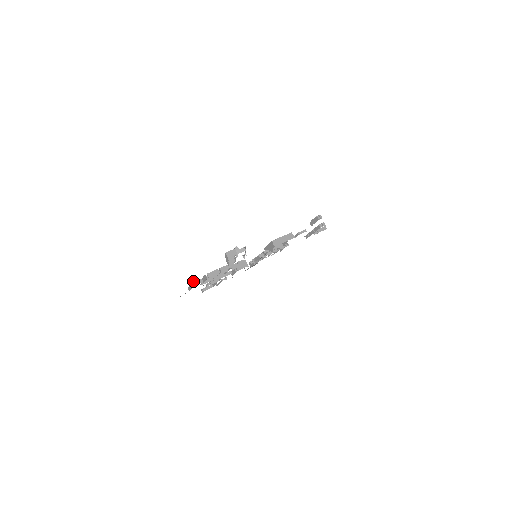
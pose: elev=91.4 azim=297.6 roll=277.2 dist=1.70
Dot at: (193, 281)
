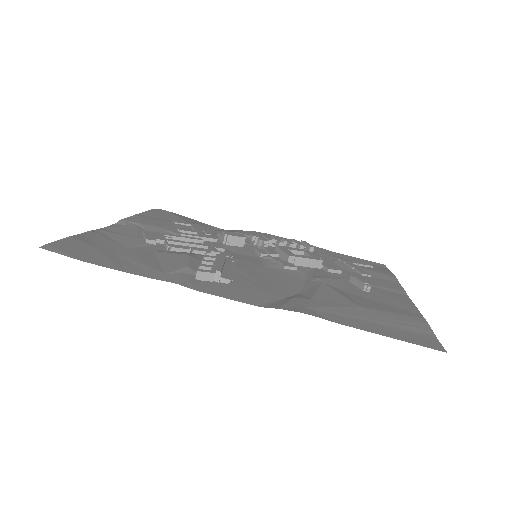
Dot at: (149, 239)
